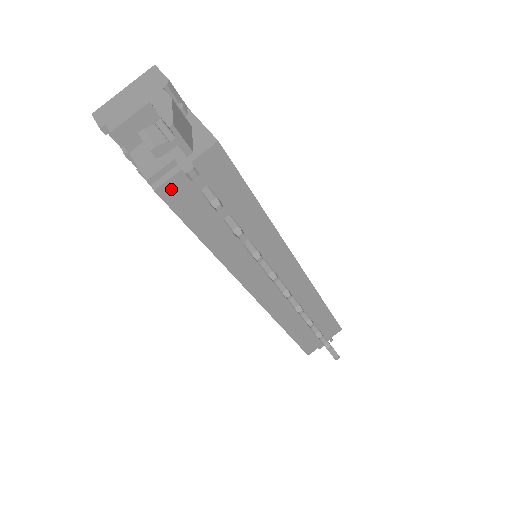
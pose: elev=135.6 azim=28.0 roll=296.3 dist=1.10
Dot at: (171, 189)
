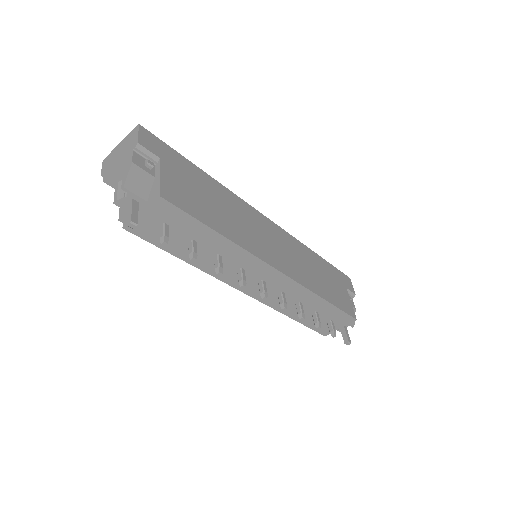
Dot at: occluded
